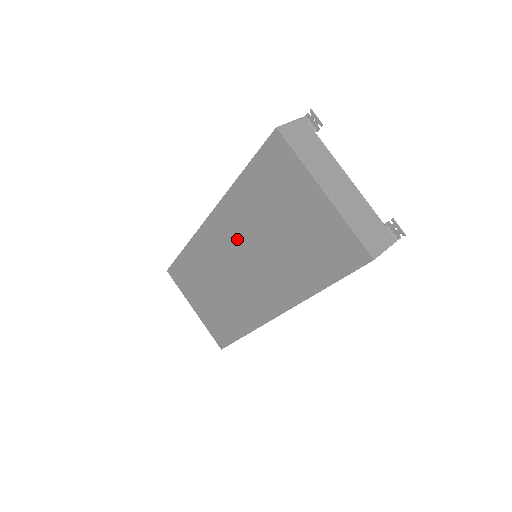
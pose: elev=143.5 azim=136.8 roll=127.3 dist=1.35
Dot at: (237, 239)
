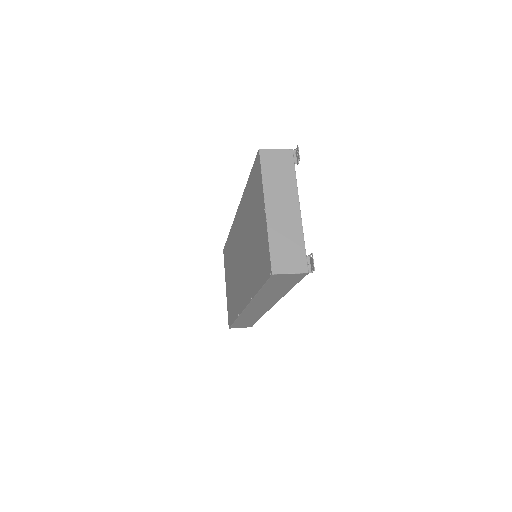
Dot at: (242, 234)
